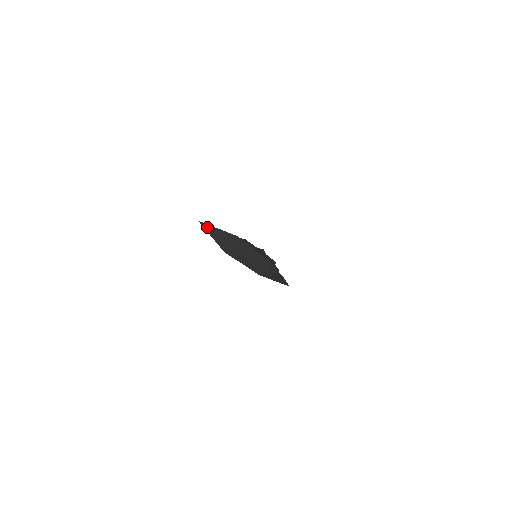
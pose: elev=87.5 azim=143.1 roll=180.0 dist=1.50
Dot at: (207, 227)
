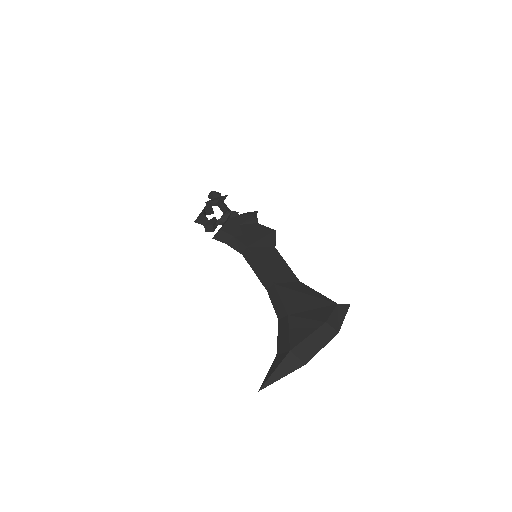
Dot at: occluded
